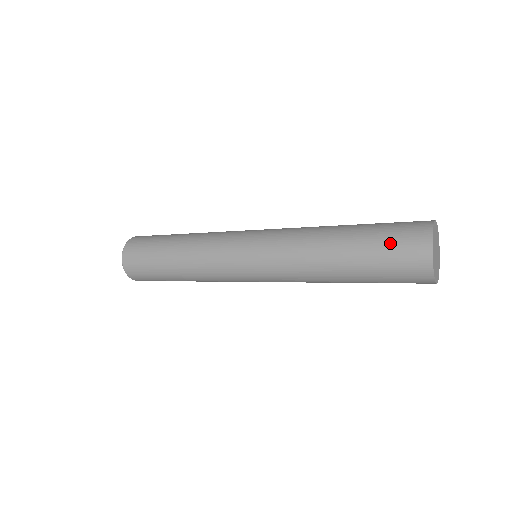
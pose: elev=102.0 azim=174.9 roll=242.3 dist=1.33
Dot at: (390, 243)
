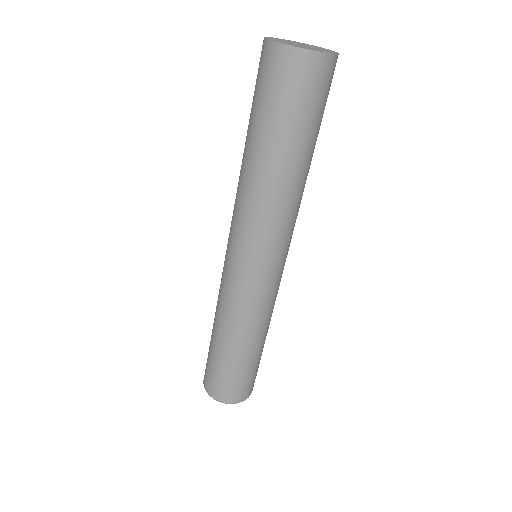
Dot at: (255, 86)
